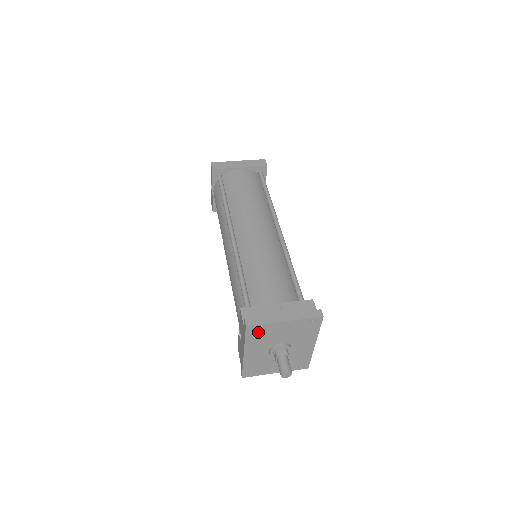
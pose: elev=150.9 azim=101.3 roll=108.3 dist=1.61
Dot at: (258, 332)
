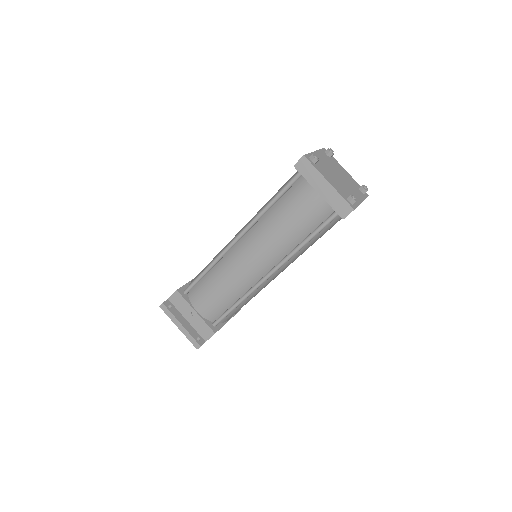
Dot at: occluded
